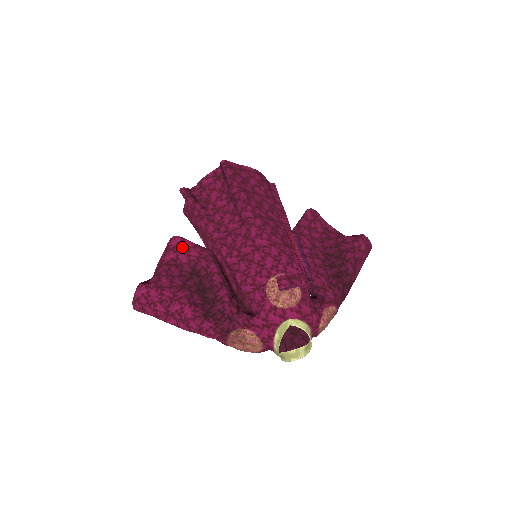
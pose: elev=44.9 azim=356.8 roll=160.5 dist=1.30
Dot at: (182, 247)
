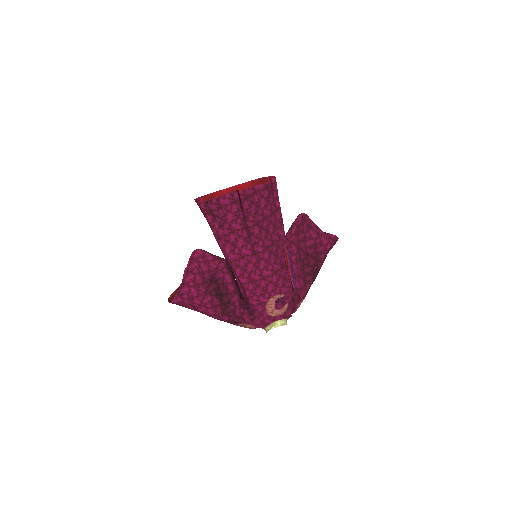
Dot at: (203, 259)
